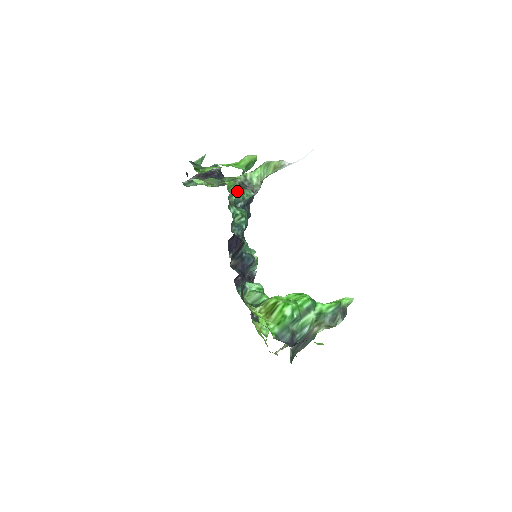
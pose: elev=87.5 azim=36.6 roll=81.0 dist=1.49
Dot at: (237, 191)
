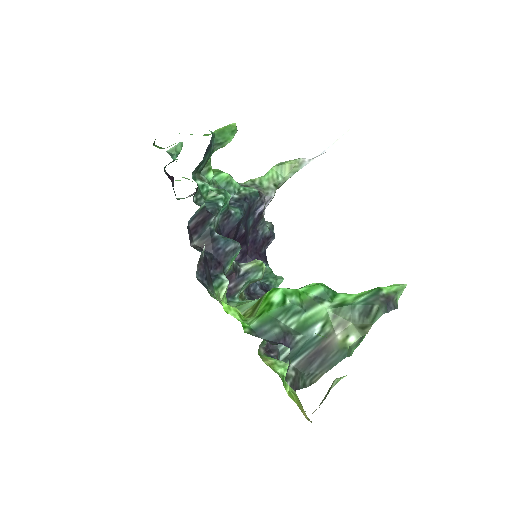
Dot at: (222, 176)
